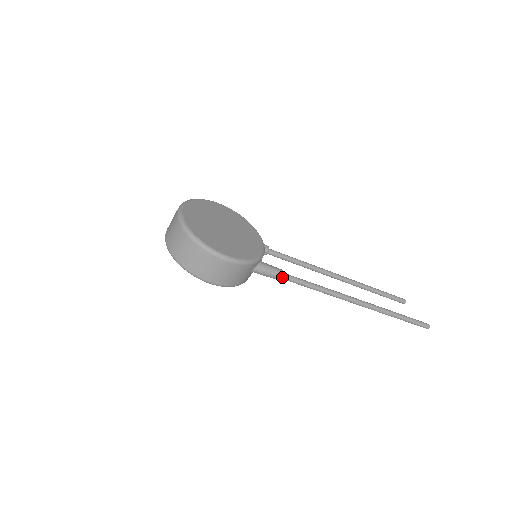
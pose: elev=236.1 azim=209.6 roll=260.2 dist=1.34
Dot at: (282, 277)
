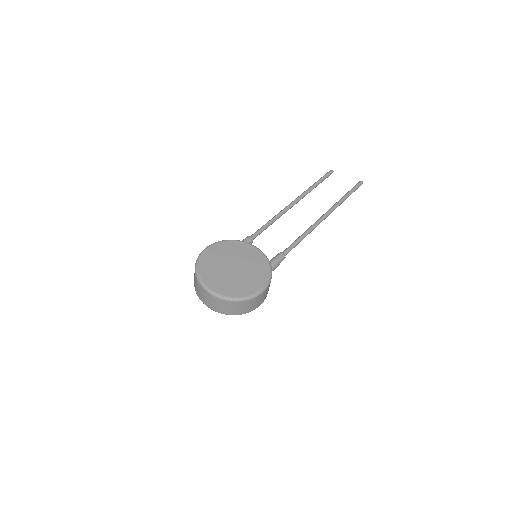
Dot at: (284, 256)
